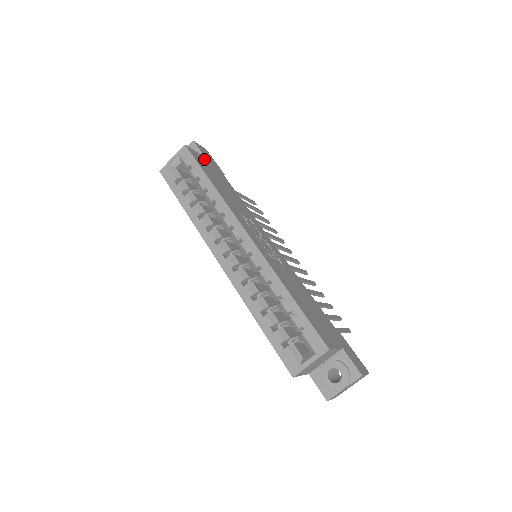
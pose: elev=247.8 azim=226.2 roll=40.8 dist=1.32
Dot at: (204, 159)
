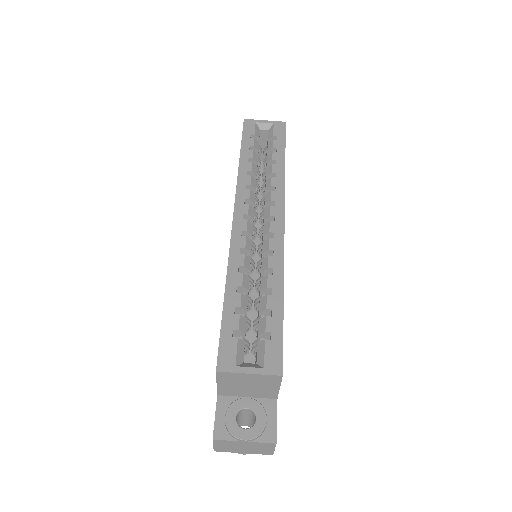
Dot at: occluded
